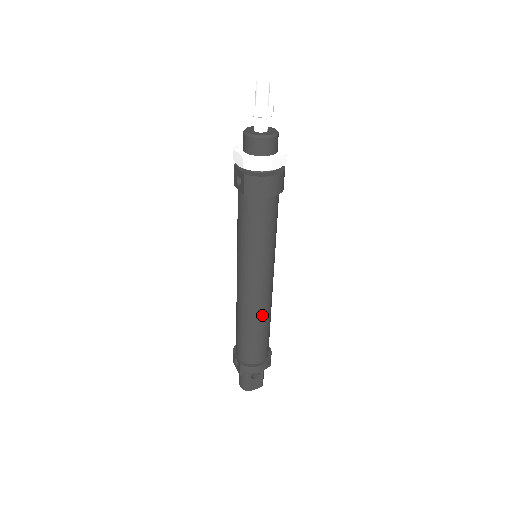
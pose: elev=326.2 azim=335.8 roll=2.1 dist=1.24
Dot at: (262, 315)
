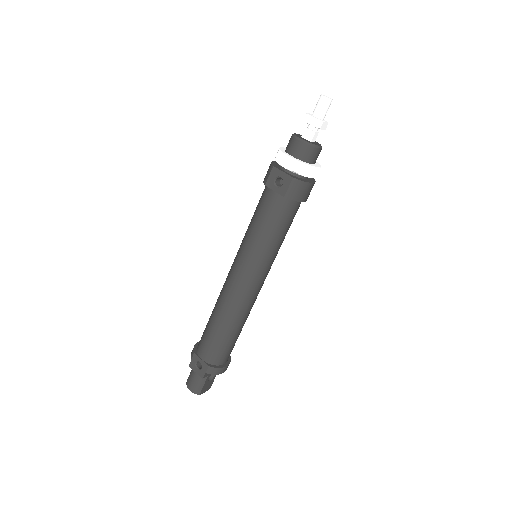
Dot at: (247, 314)
